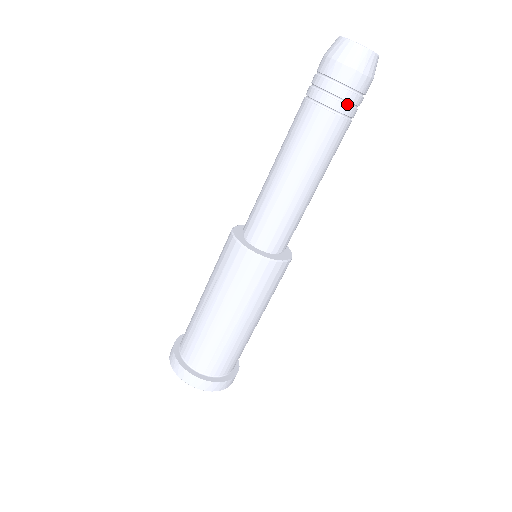
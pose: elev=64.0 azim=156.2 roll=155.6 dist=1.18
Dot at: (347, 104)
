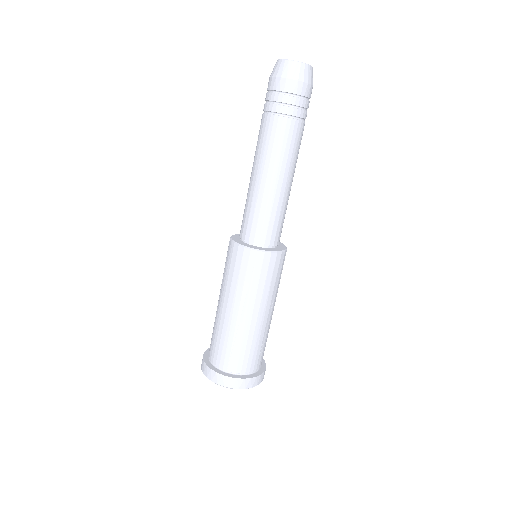
Dot at: (306, 111)
